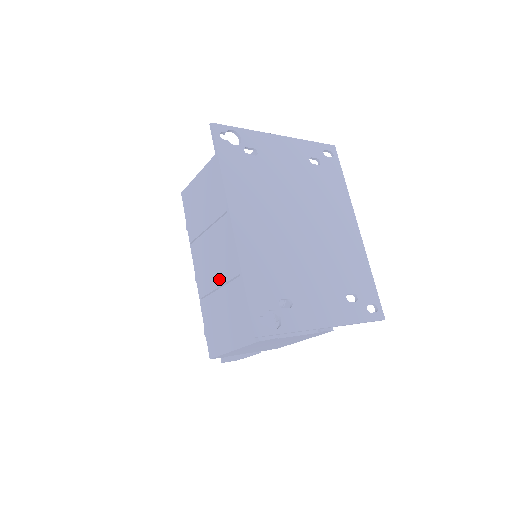
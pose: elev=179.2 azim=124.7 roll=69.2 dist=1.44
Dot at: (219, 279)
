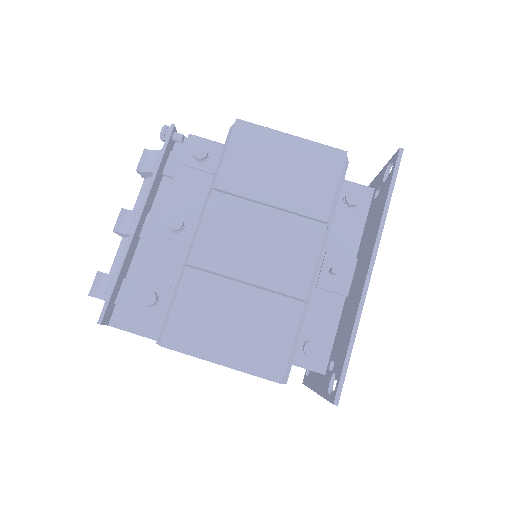
Dot at: (250, 273)
